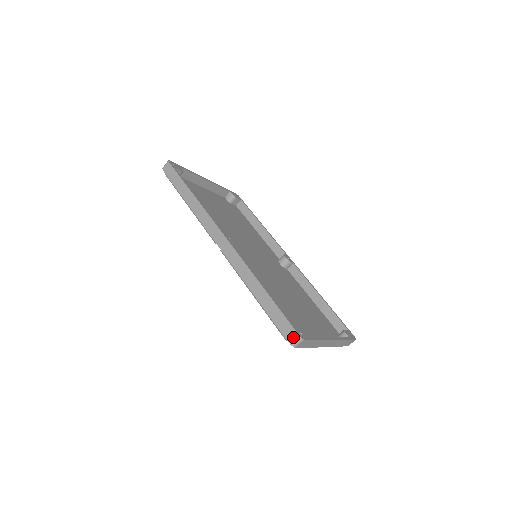
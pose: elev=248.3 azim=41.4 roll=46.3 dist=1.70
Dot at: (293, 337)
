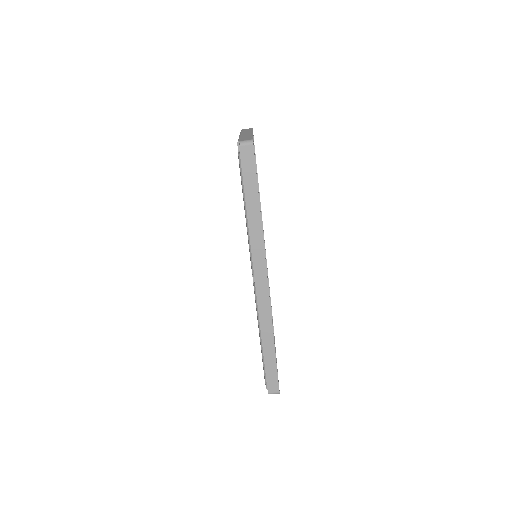
Dot at: (274, 390)
